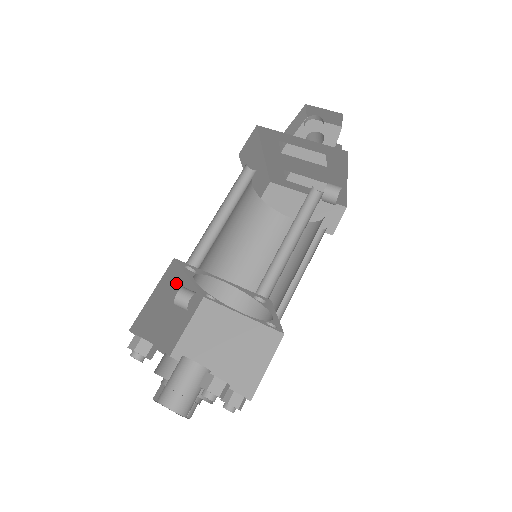
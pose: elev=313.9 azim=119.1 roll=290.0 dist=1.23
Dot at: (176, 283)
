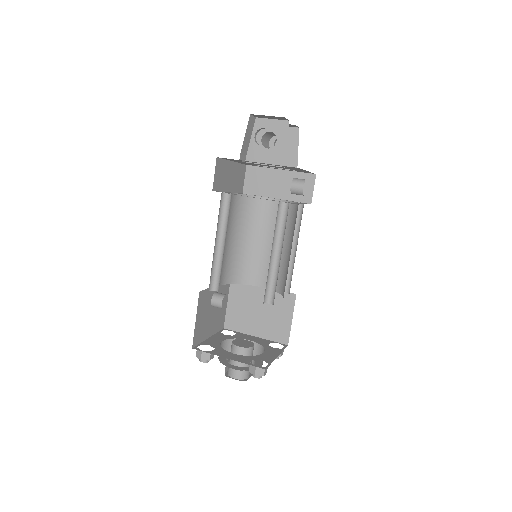
Dot at: (208, 298)
